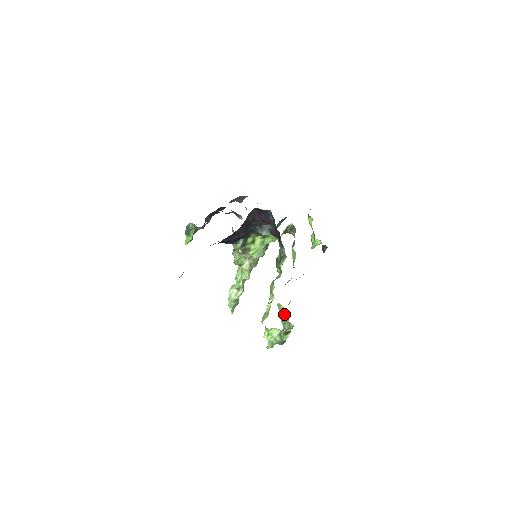
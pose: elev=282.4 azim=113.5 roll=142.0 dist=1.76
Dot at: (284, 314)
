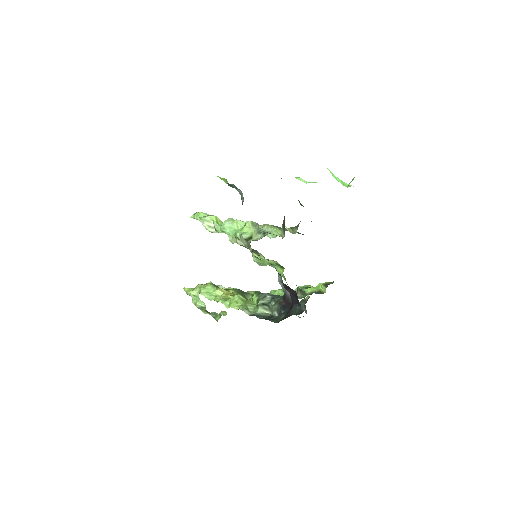
Dot at: (221, 315)
